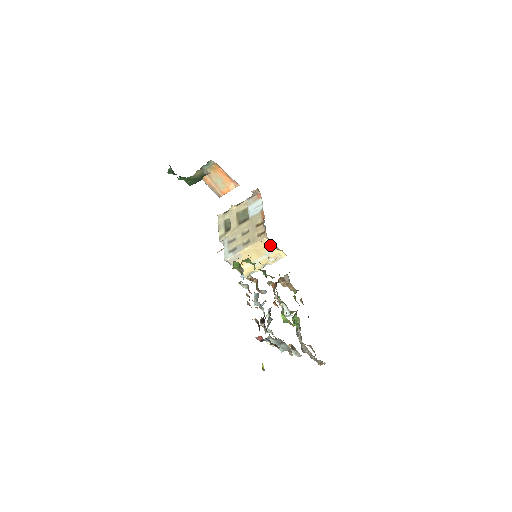
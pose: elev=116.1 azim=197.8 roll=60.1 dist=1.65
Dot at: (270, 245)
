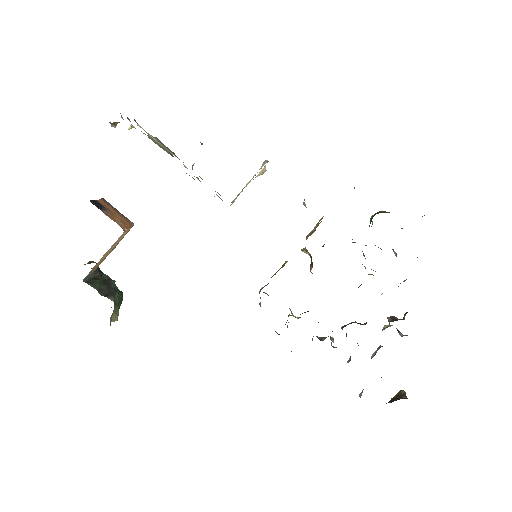
Dot at: occluded
